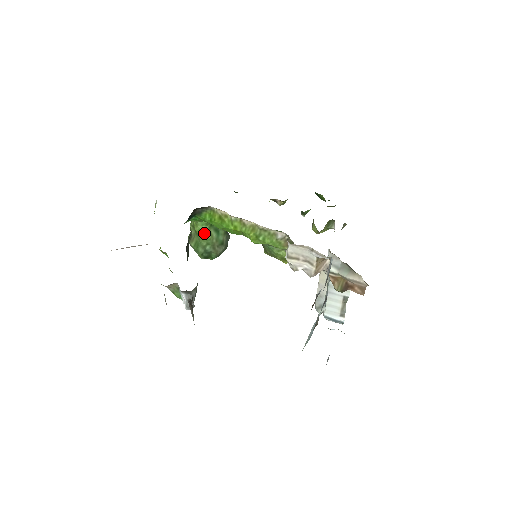
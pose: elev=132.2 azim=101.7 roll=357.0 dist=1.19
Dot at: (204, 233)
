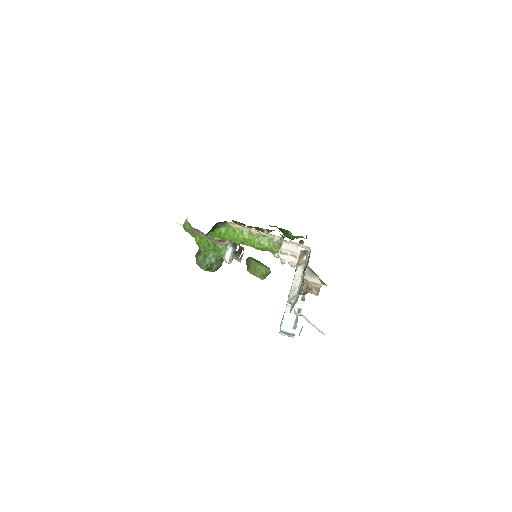
Dot at: occluded
